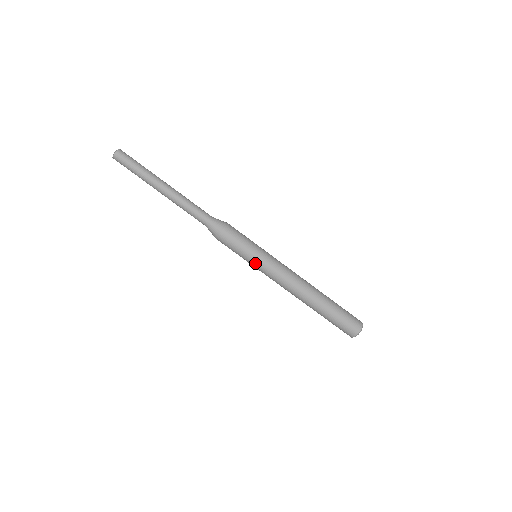
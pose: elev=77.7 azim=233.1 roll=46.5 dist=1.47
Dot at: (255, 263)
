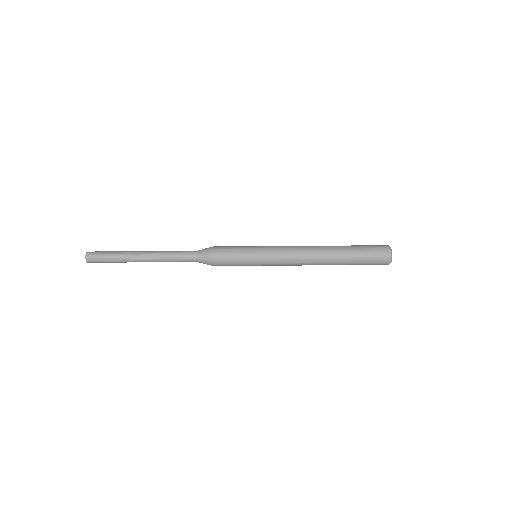
Dot at: (258, 258)
